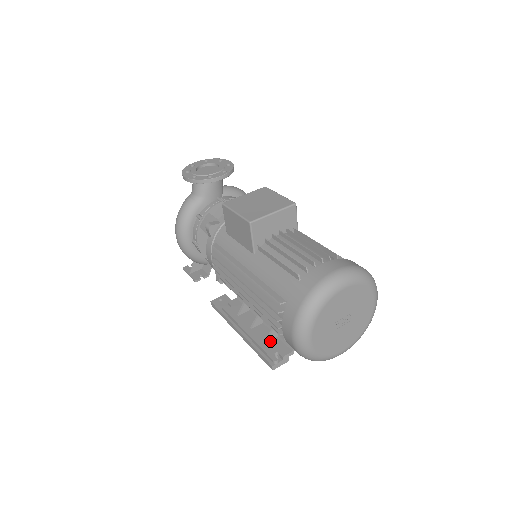
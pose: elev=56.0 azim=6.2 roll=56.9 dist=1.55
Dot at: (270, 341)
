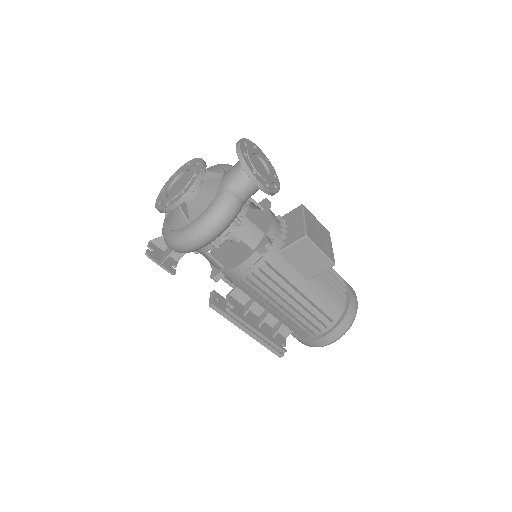
Dot at: (274, 335)
